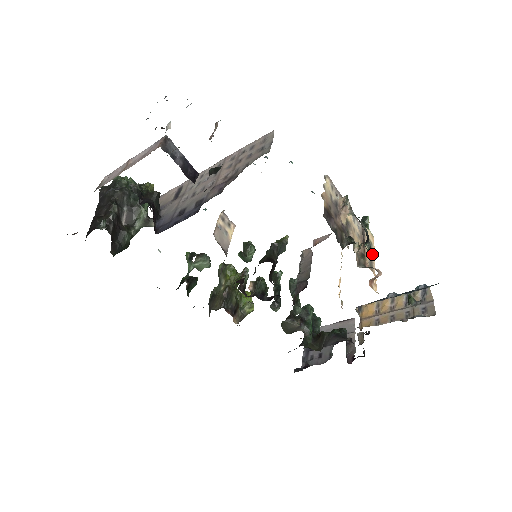
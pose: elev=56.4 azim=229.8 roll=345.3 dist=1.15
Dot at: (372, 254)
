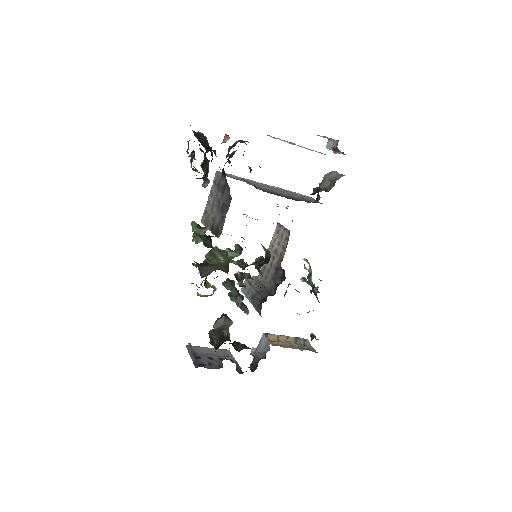
Dot at: occluded
